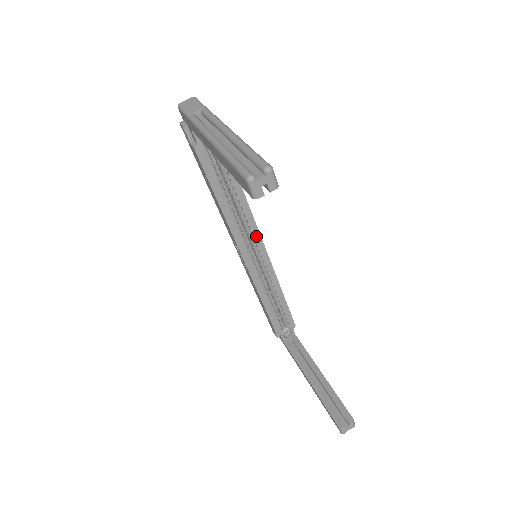
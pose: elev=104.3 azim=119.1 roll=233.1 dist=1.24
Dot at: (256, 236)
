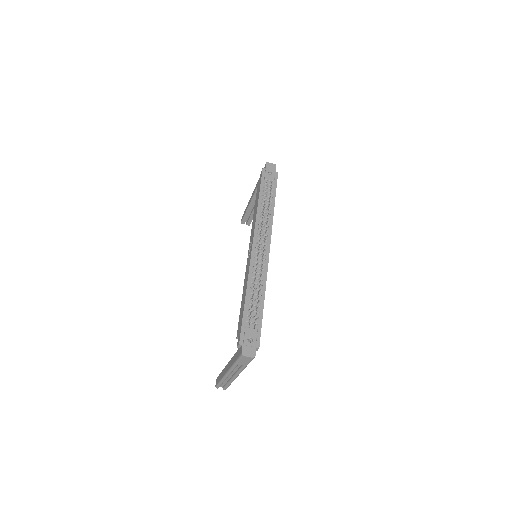
Dot at: occluded
